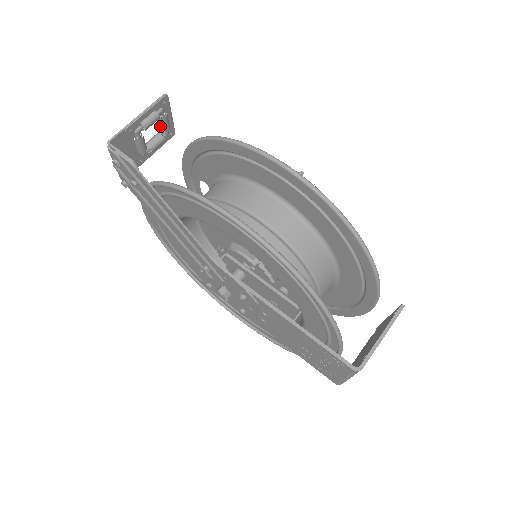
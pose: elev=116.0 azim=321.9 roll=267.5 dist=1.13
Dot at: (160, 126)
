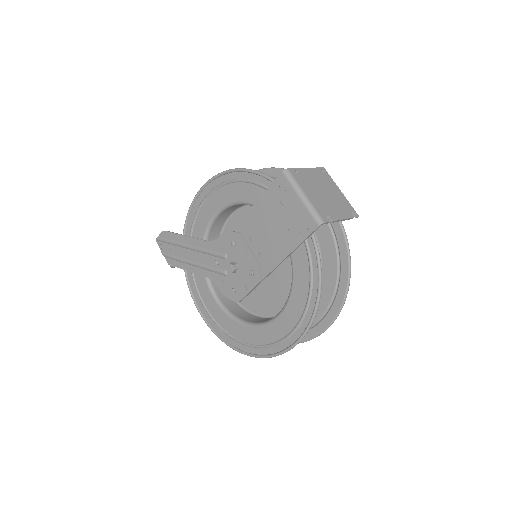
Dot at: occluded
